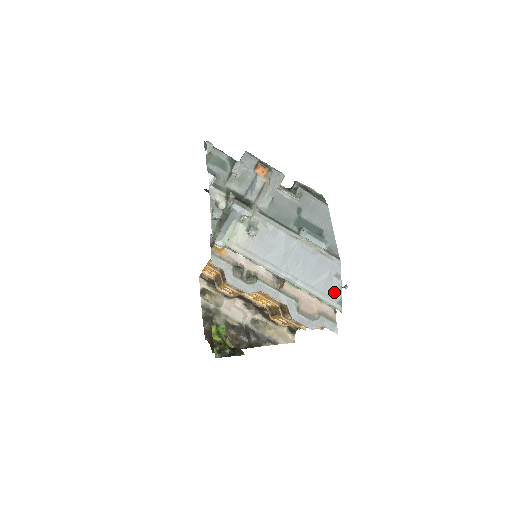
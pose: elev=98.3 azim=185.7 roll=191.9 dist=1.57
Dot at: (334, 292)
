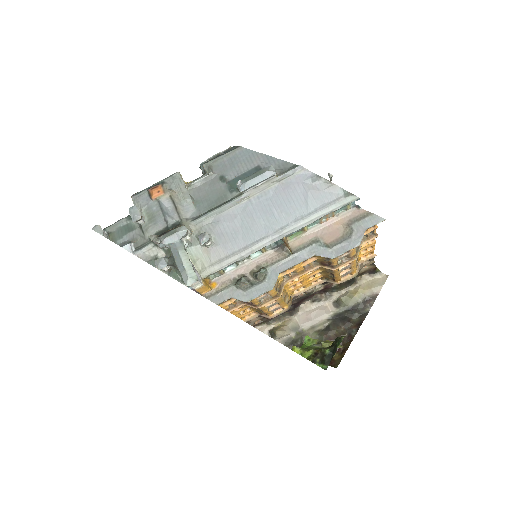
Dot at: (330, 194)
